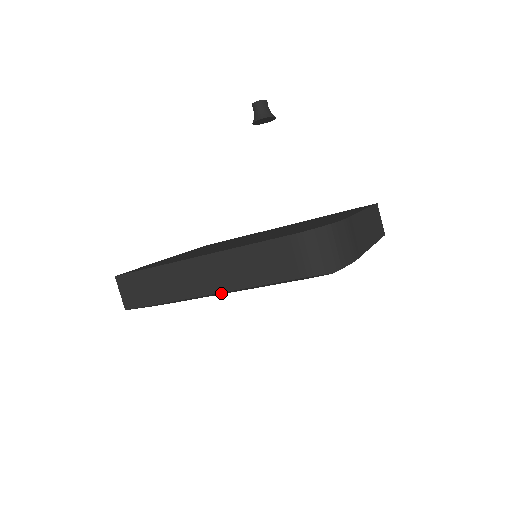
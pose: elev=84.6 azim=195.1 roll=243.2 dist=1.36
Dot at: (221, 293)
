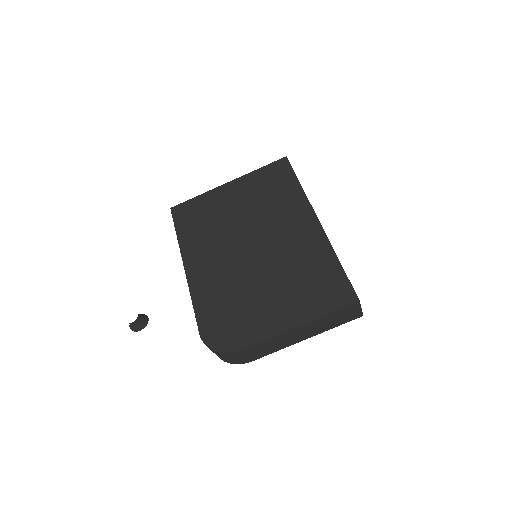
Dot at: occluded
